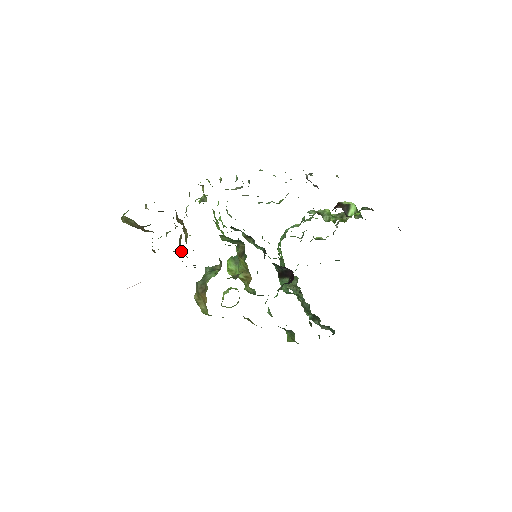
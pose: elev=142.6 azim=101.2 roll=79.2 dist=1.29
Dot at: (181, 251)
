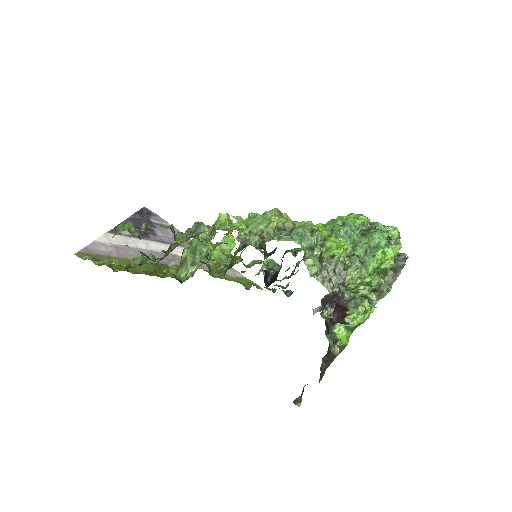
Dot at: occluded
